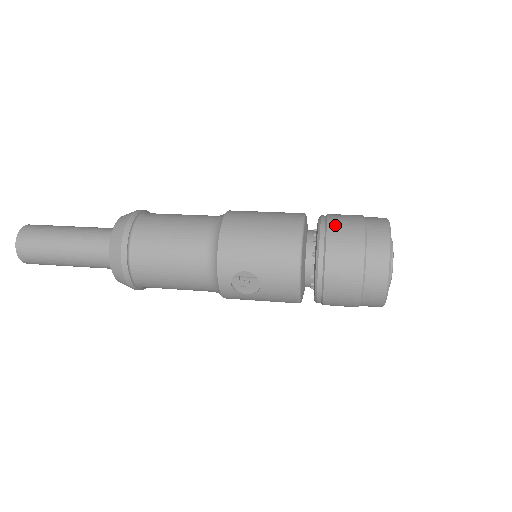
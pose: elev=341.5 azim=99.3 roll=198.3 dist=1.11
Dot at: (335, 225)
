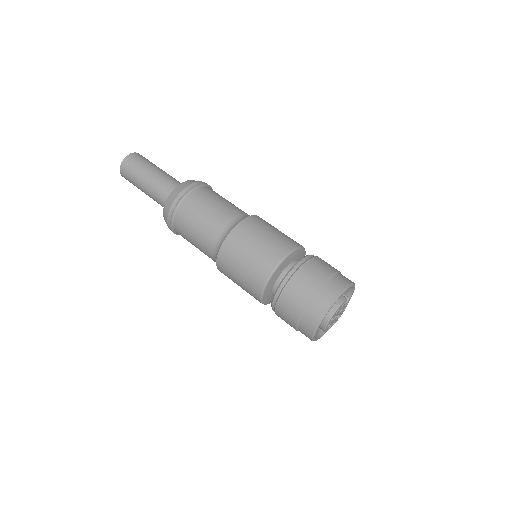
Dot at: (287, 295)
